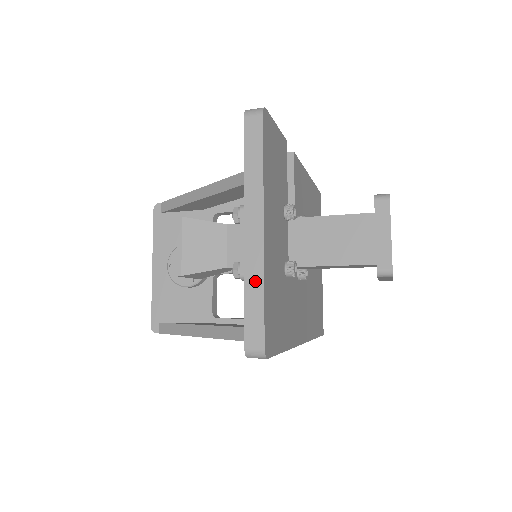
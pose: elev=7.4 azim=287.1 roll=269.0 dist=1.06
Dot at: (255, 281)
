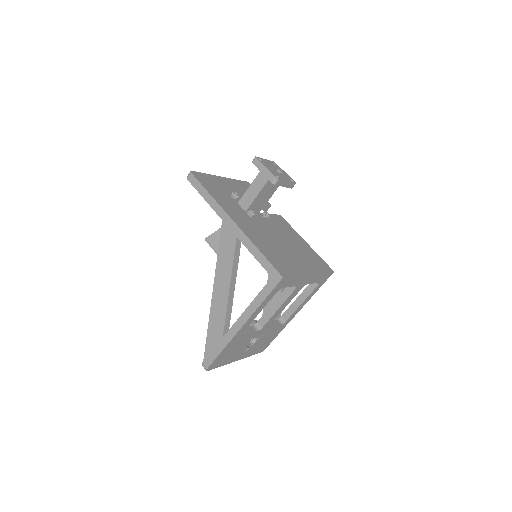
Dot at: occluded
